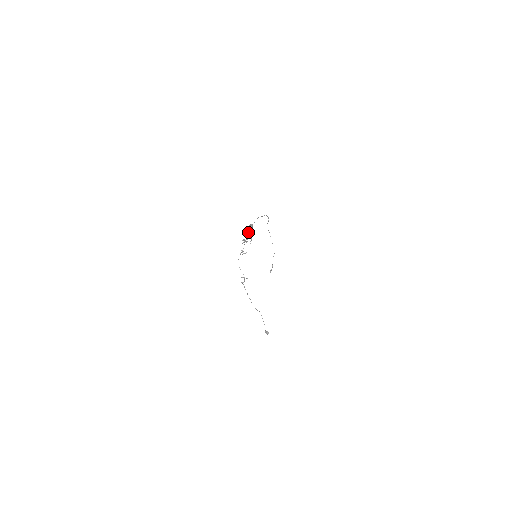
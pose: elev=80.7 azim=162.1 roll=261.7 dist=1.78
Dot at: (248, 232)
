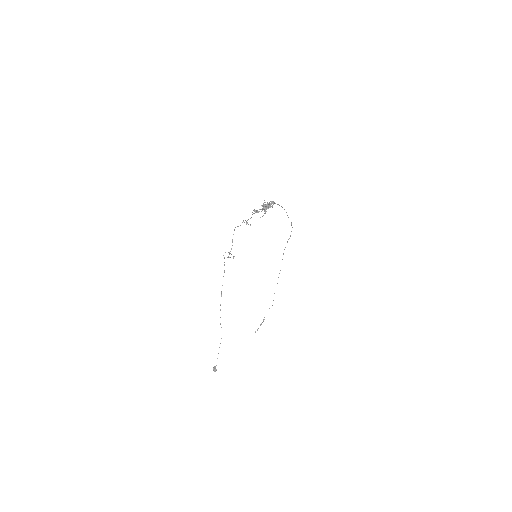
Dot at: (265, 205)
